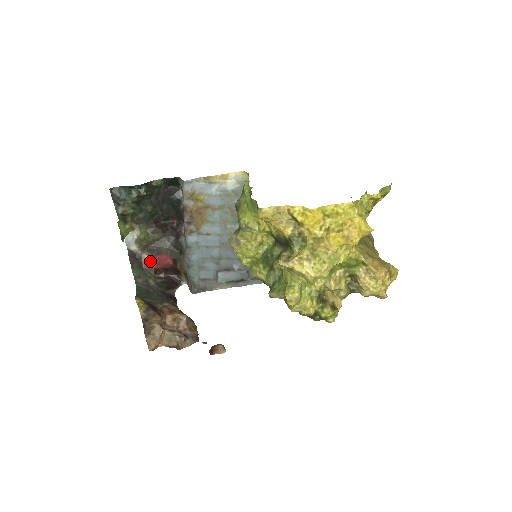
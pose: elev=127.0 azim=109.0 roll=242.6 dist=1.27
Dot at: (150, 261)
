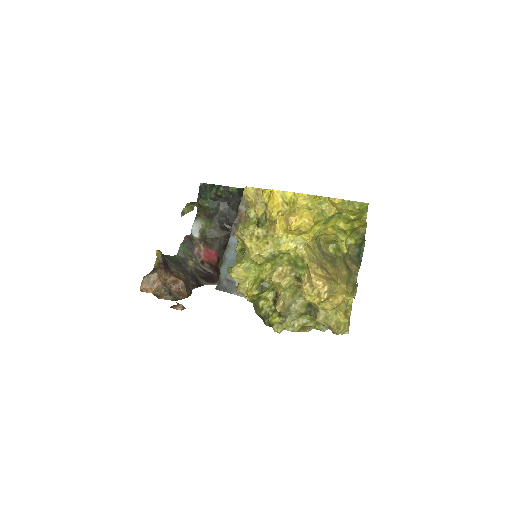
Dot at: (202, 251)
